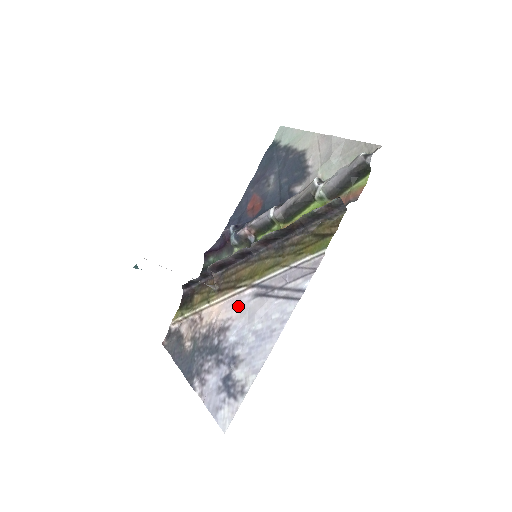
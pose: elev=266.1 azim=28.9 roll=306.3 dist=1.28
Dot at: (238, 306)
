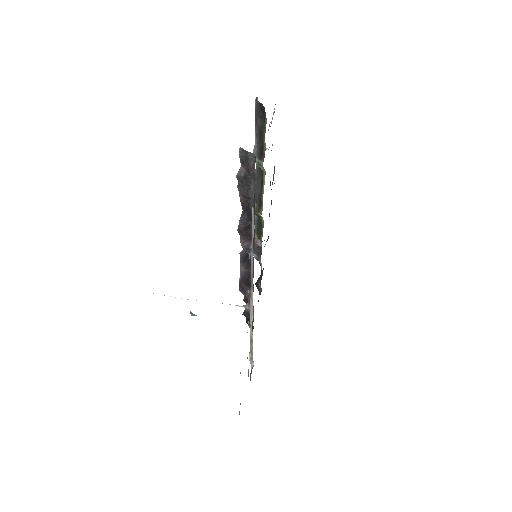
Dot at: occluded
